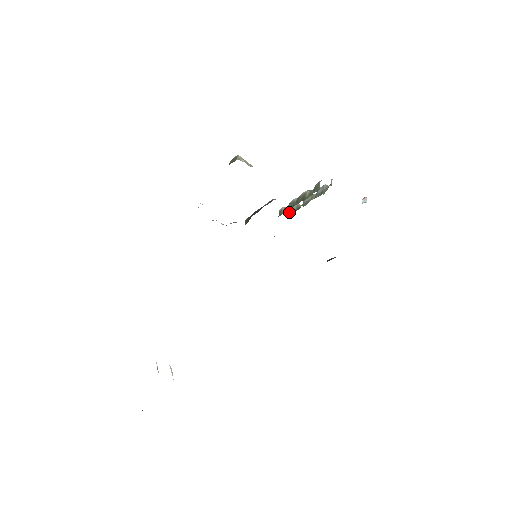
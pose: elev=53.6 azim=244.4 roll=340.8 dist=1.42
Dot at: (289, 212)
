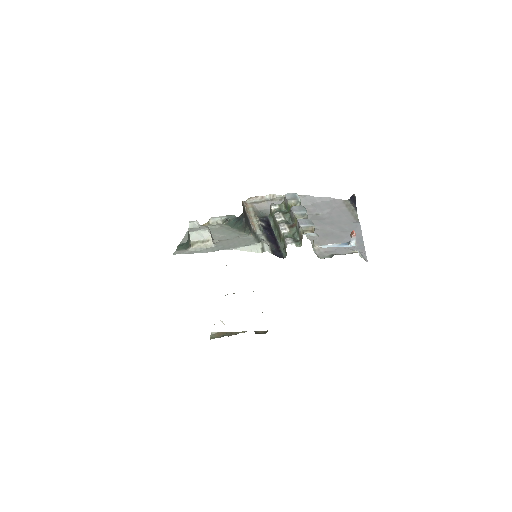
Dot at: (282, 203)
